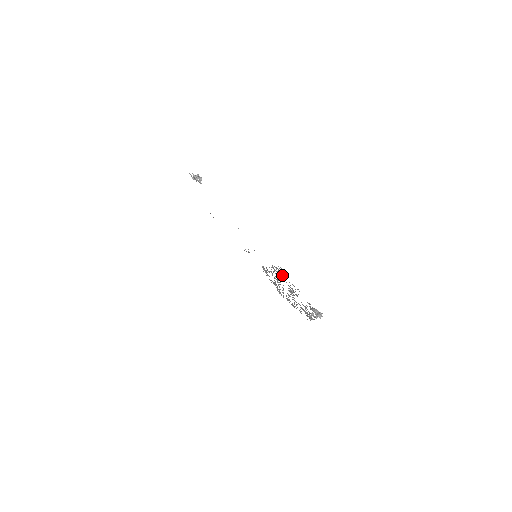
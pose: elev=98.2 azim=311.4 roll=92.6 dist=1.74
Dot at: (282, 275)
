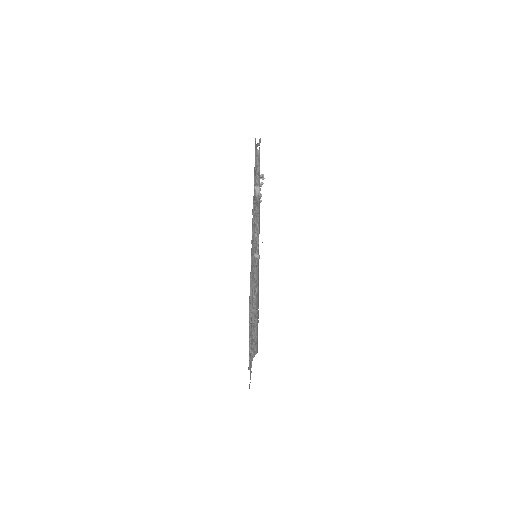
Dot at: occluded
